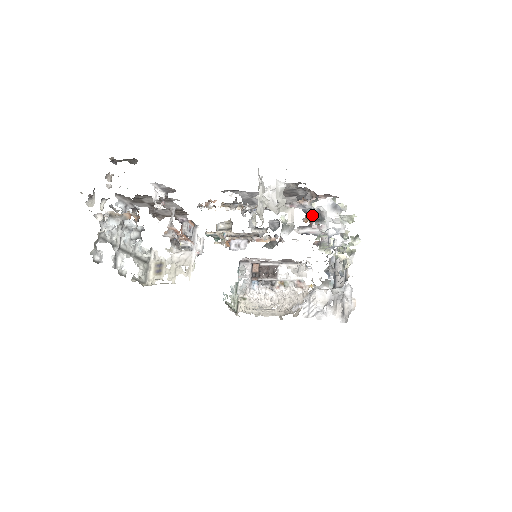
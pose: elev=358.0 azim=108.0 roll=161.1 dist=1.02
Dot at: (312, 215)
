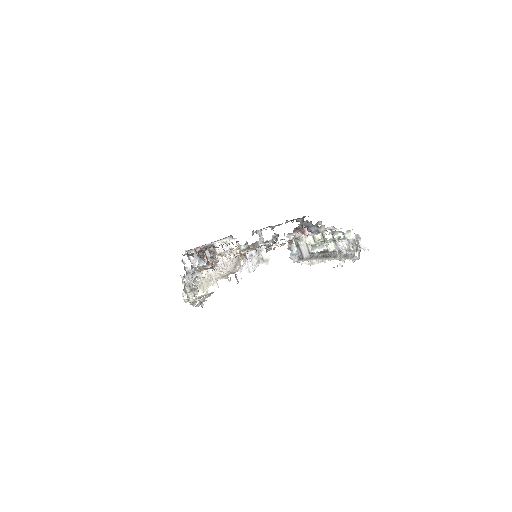
Dot at: (312, 231)
